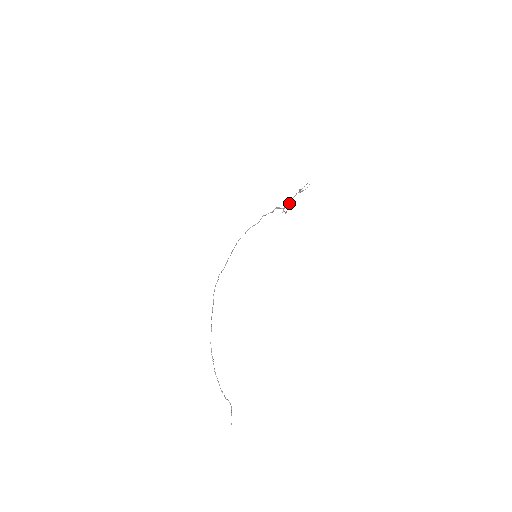
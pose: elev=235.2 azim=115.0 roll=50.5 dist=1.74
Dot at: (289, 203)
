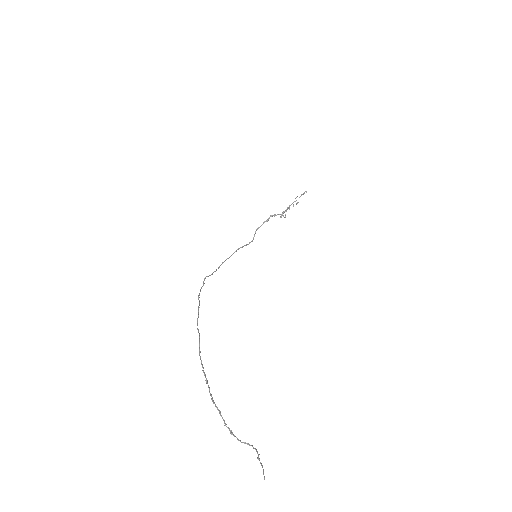
Dot at: (287, 209)
